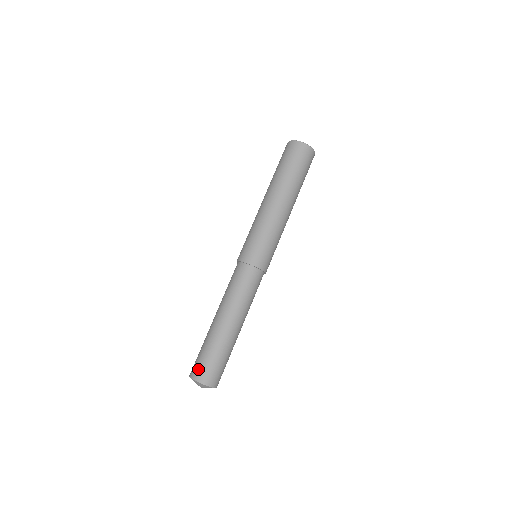
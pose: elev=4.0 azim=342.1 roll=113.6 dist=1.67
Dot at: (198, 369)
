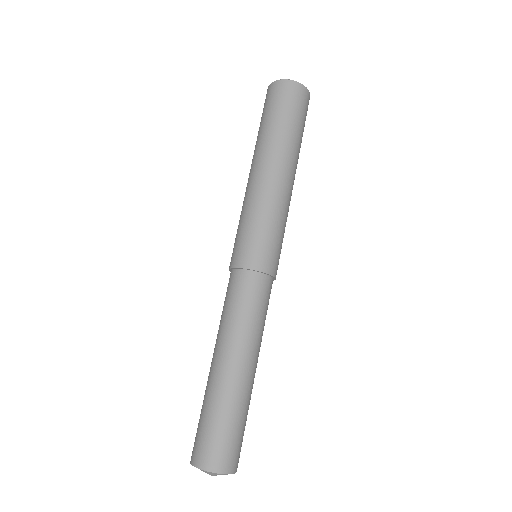
Dot at: (194, 445)
